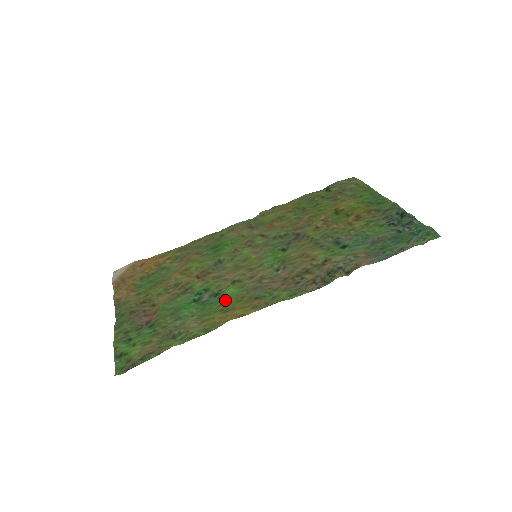
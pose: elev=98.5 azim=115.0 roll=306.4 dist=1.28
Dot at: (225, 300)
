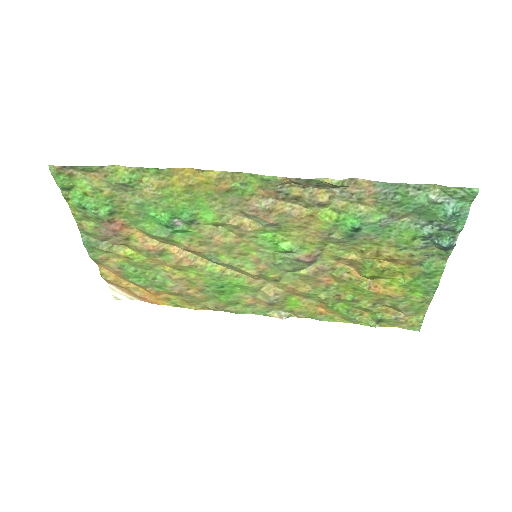
Dot at: (196, 203)
